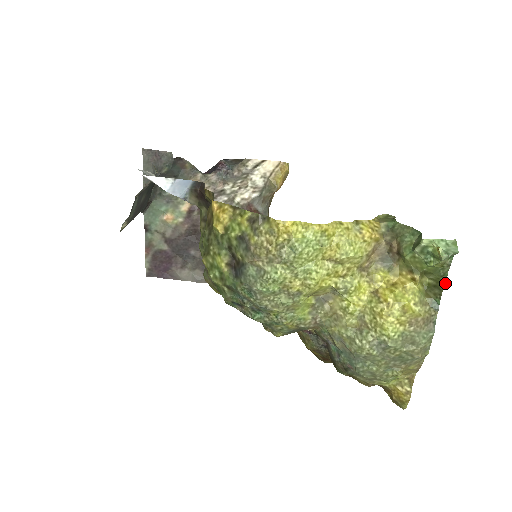
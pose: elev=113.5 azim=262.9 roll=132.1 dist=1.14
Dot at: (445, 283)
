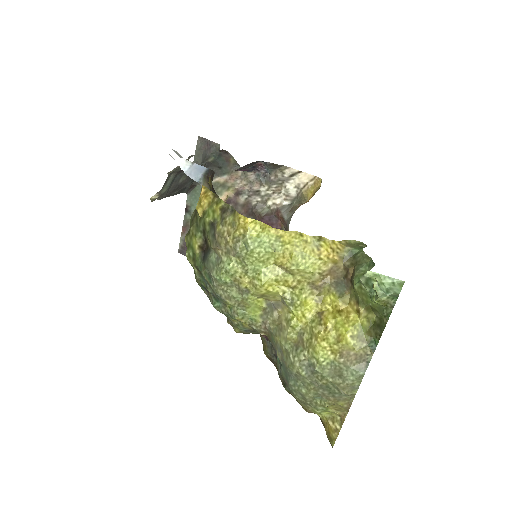
Dot at: occluded
